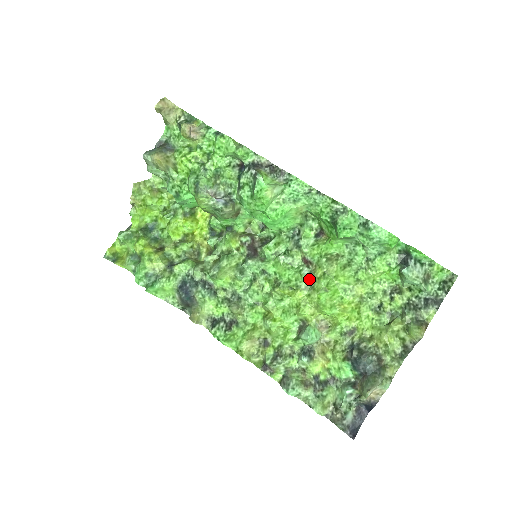
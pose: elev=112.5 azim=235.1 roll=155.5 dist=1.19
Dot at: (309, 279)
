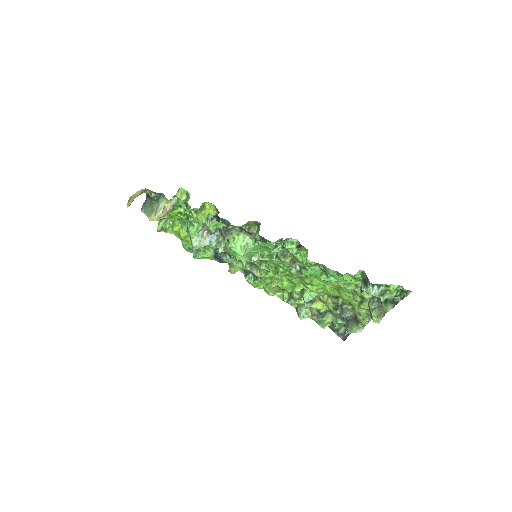
Dot at: (298, 274)
